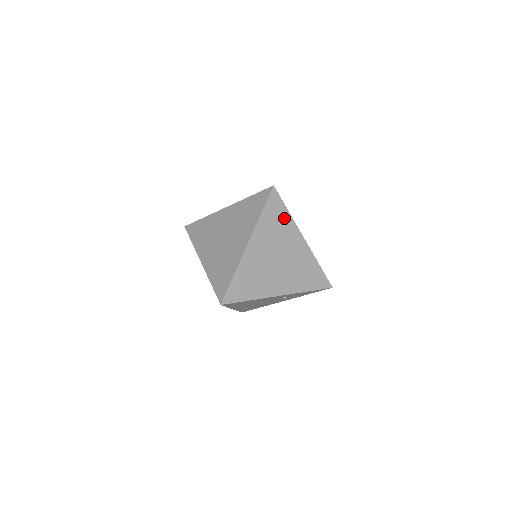
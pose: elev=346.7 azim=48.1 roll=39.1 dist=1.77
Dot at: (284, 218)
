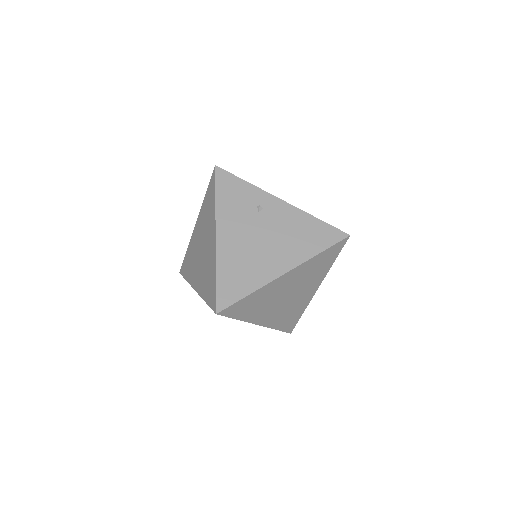
Dot at: occluded
